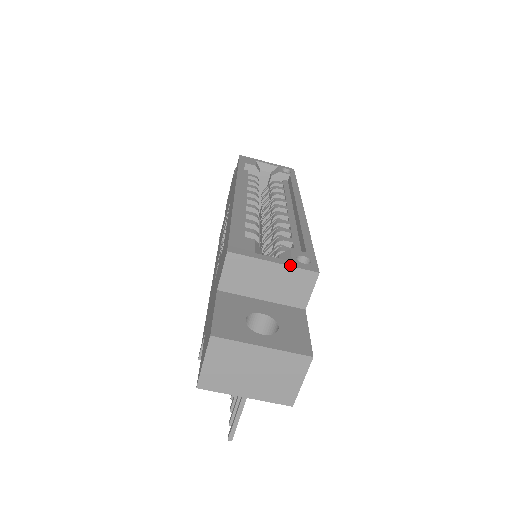
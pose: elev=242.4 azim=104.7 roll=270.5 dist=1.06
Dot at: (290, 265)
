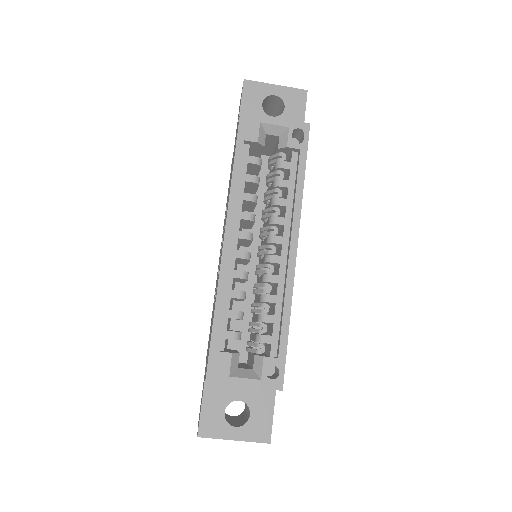
Dot at: (258, 387)
